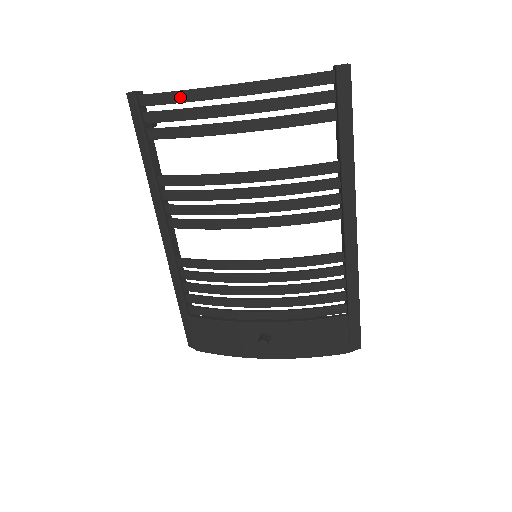
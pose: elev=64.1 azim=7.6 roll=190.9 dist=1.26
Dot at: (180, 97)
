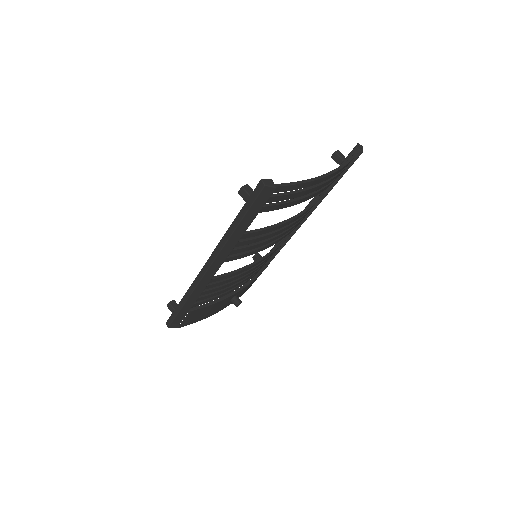
Dot at: (302, 186)
